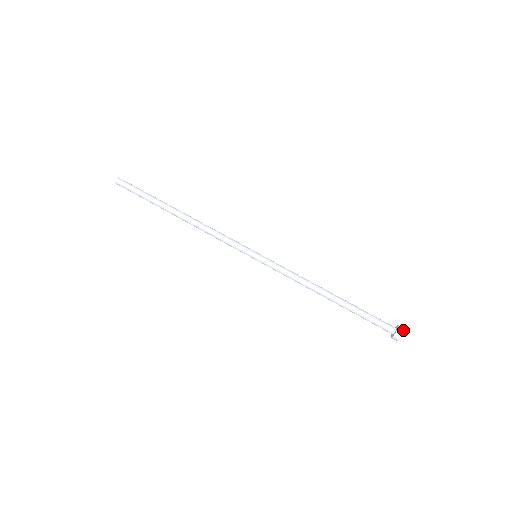
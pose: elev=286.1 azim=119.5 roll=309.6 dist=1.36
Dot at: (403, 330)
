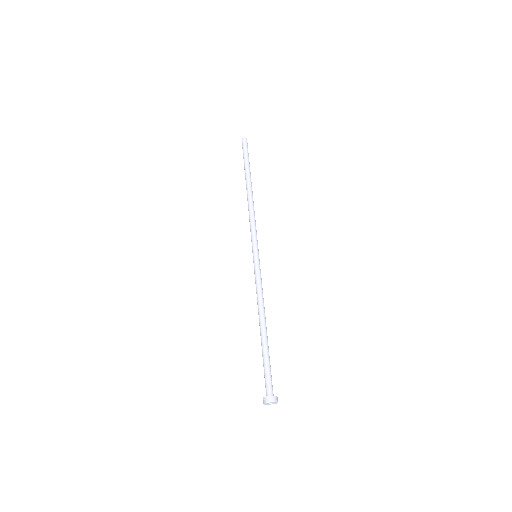
Dot at: (277, 401)
